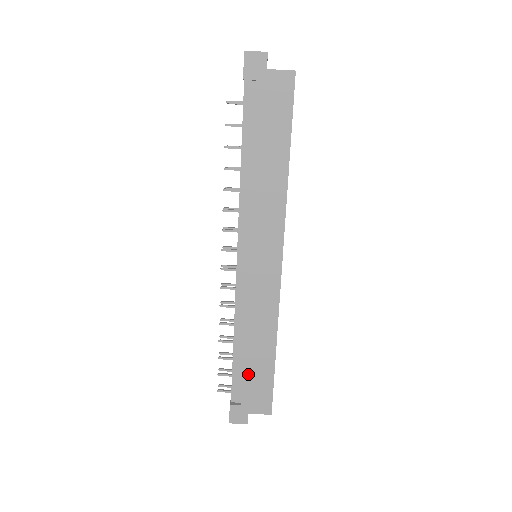
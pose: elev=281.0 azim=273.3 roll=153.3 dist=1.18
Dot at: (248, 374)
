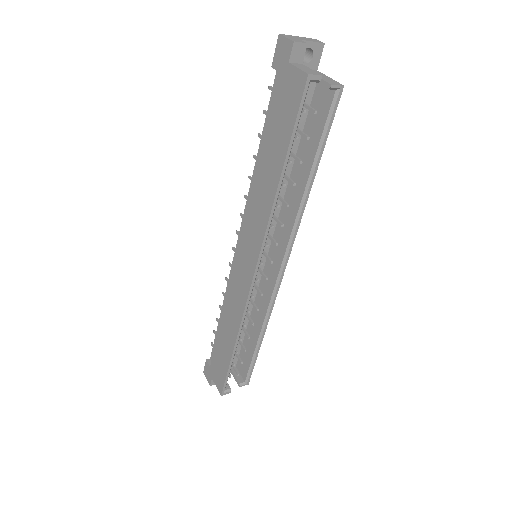
Dot at: (218, 348)
